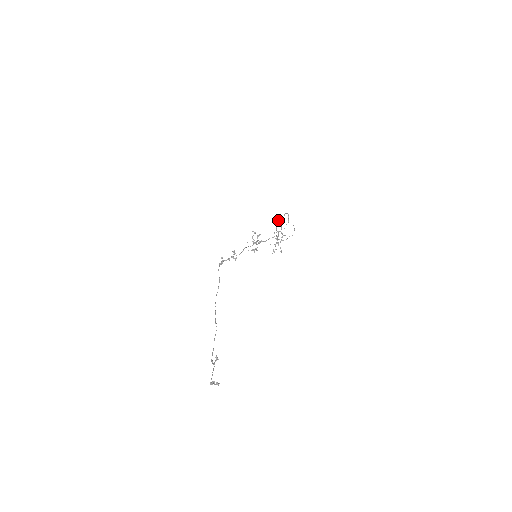
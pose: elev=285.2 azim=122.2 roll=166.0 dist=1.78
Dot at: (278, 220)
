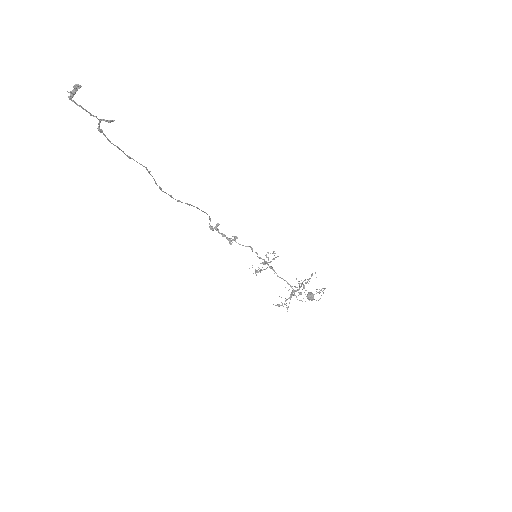
Dot at: (309, 292)
